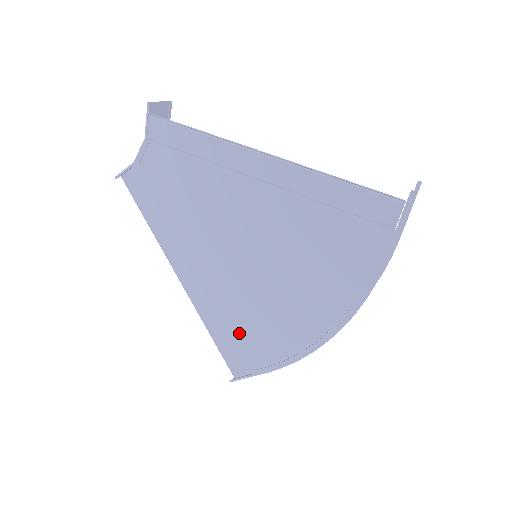
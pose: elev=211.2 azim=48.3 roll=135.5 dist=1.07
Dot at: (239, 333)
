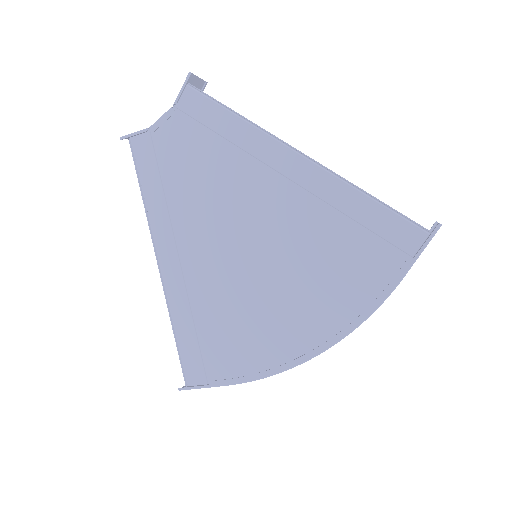
Dot at: (209, 336)
